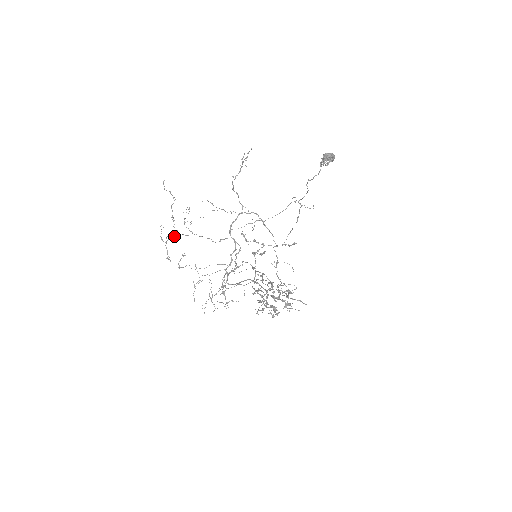
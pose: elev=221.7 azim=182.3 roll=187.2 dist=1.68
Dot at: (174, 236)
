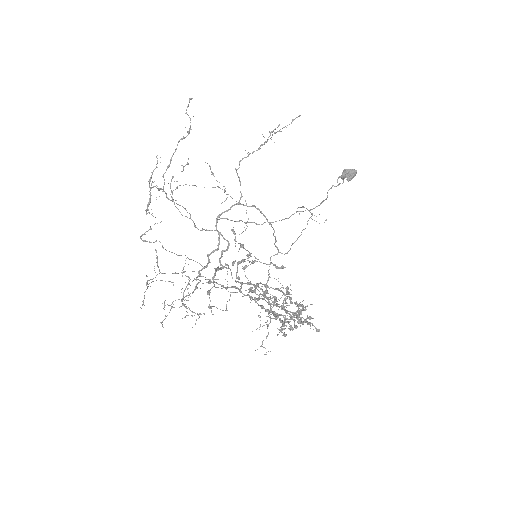
Dot at: (160, 188)
